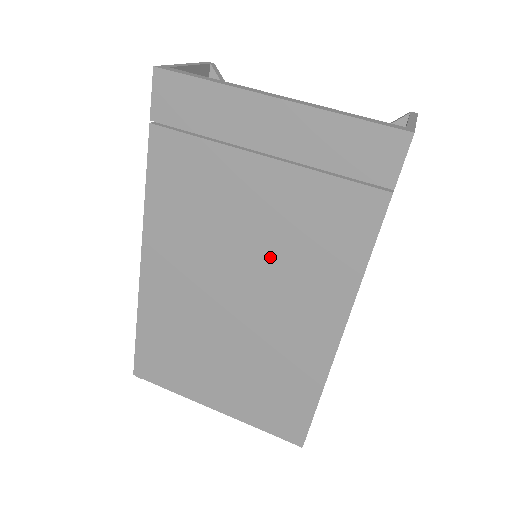
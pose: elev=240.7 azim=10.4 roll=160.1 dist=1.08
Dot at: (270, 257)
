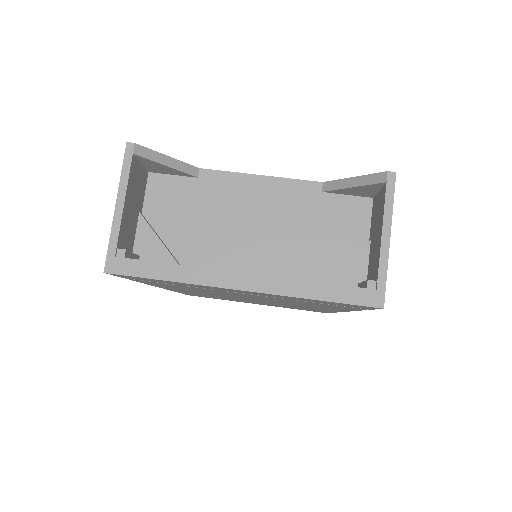
Dot at: (273, 301)
